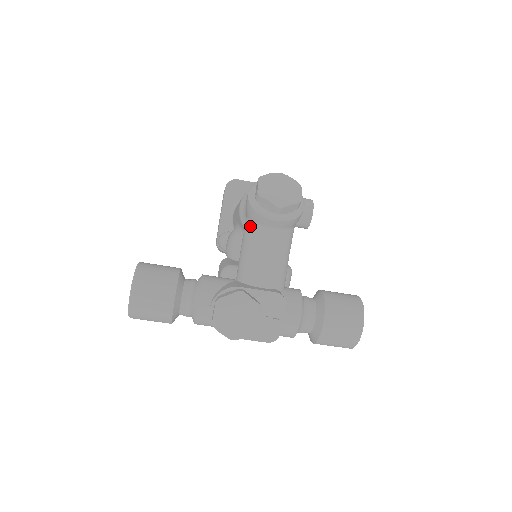
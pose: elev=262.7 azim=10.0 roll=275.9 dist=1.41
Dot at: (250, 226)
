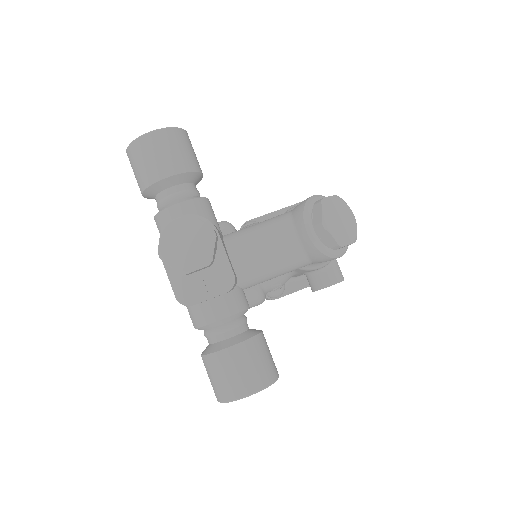
Dot at: (285, 216)
